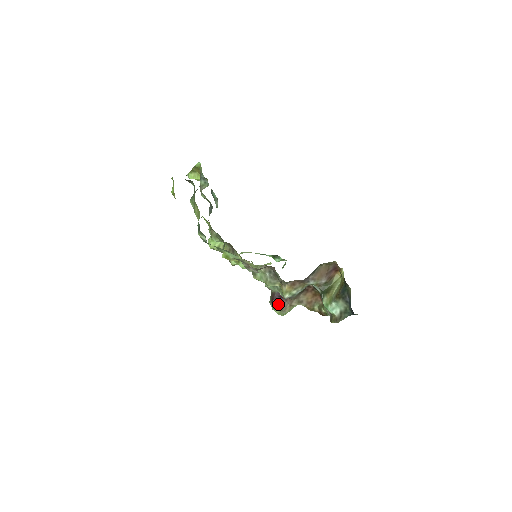
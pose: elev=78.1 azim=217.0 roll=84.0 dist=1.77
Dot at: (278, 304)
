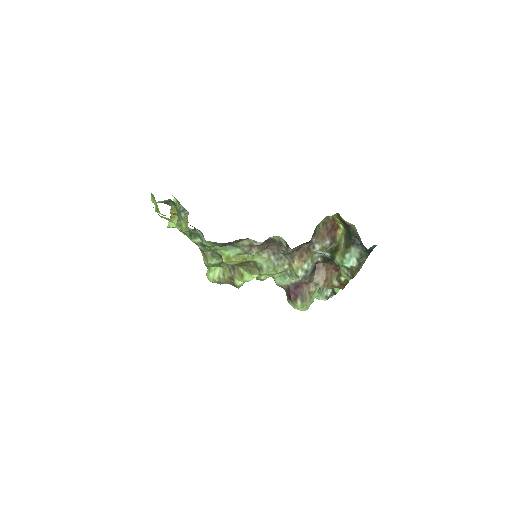
Dot at: (297, 296)
